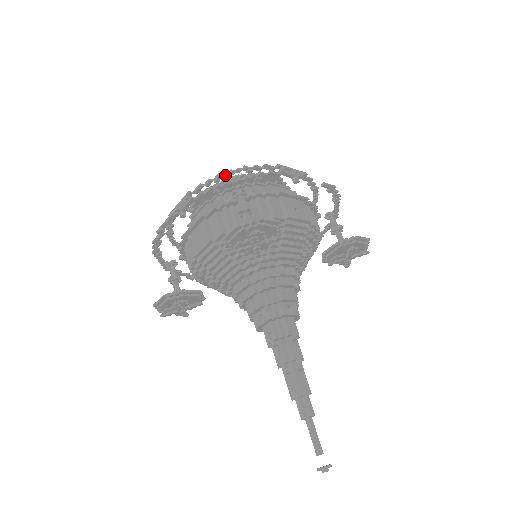
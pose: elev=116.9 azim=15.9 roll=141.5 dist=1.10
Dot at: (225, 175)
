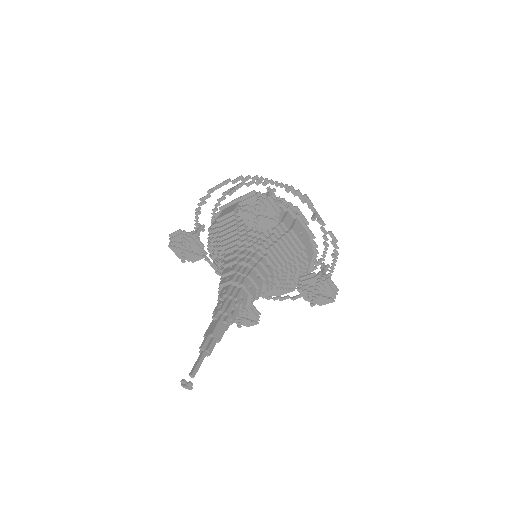
Dot at: (272, 183)
